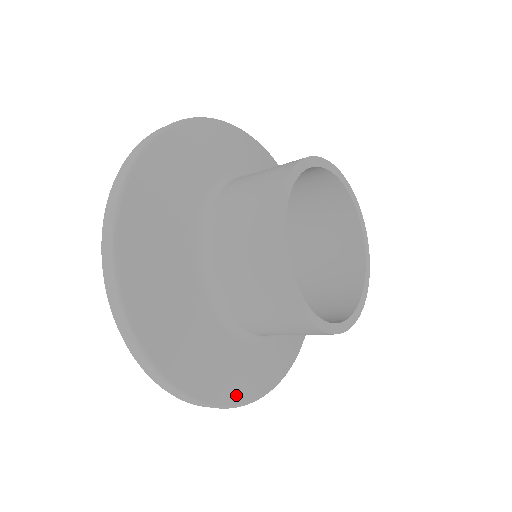
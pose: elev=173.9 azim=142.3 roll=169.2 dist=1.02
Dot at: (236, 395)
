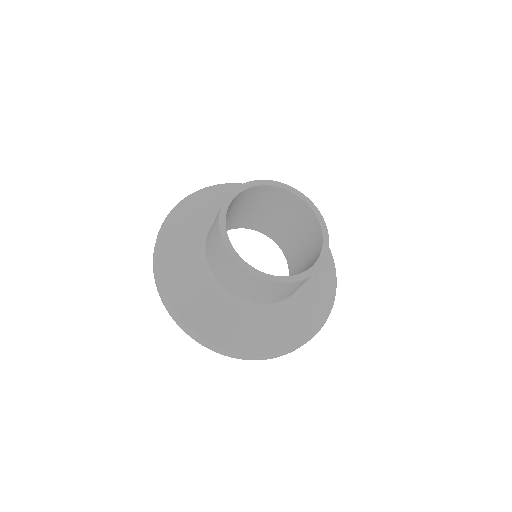
Dot at: (252, 348)
